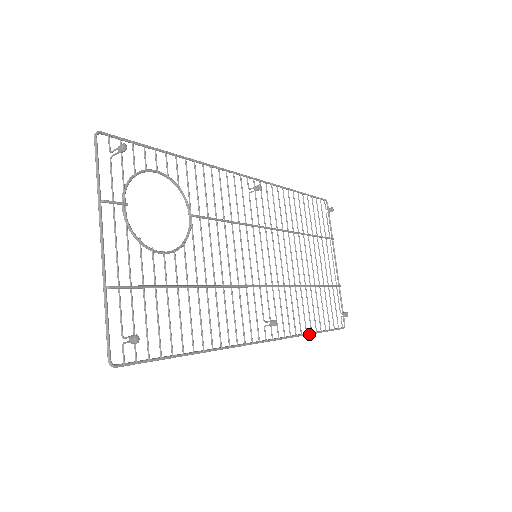
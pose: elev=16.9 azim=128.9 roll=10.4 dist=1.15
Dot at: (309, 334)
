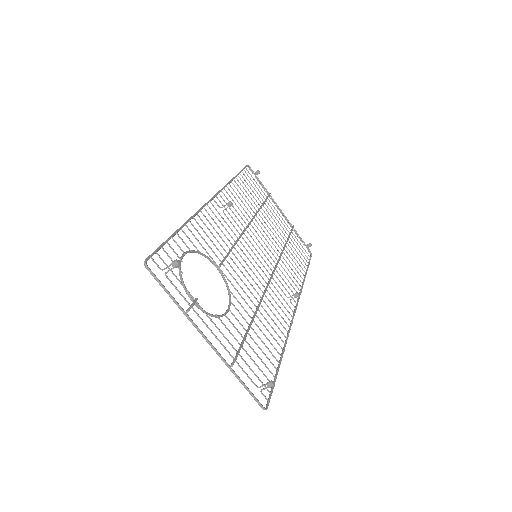
Dot at: (304, 280)
